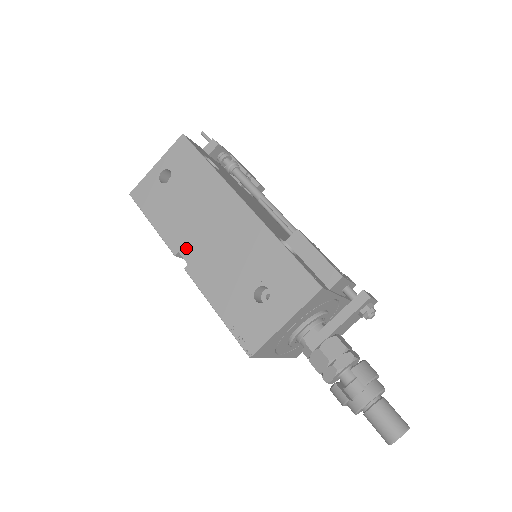
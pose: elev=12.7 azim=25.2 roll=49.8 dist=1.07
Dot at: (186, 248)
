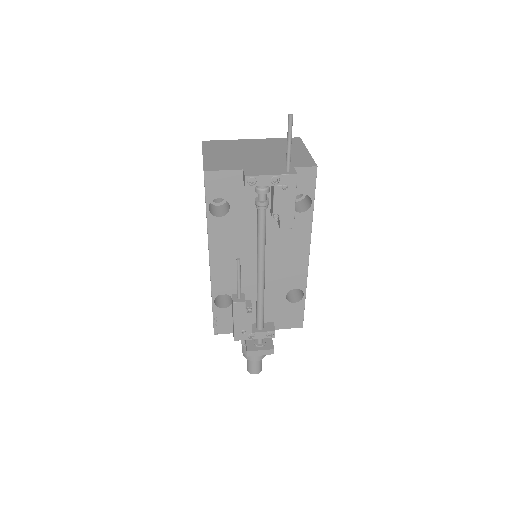
Dot at: occluded
